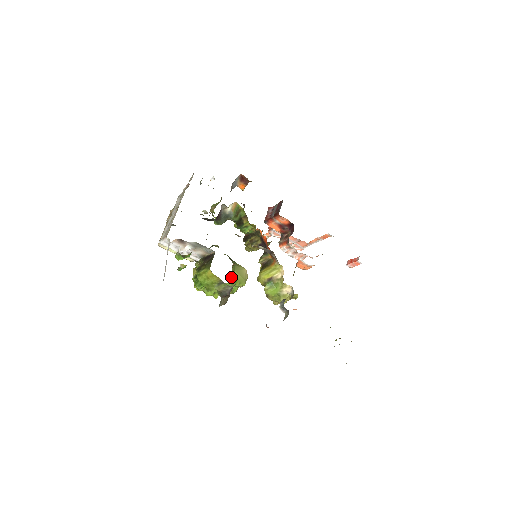
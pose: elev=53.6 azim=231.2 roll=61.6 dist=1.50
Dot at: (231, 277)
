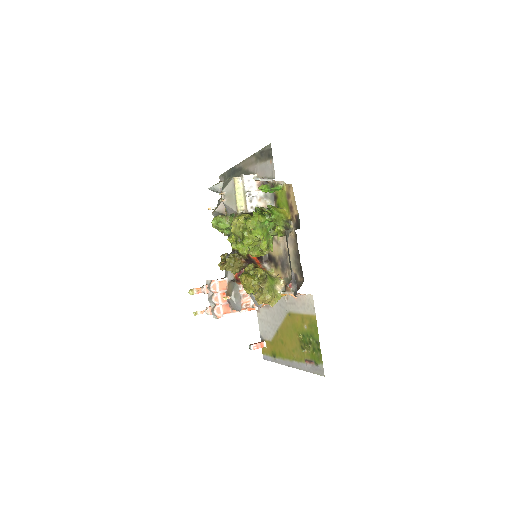
Dot at: occluded
